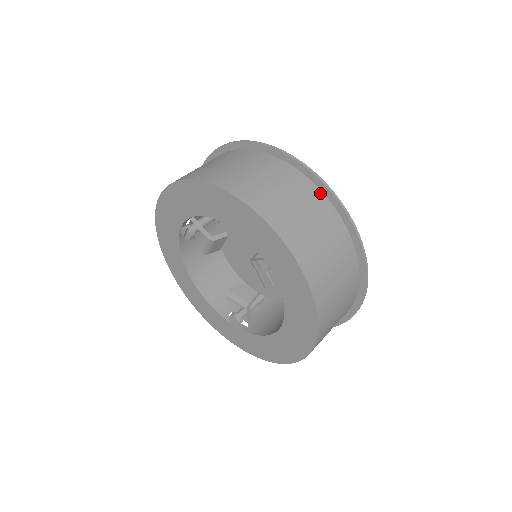
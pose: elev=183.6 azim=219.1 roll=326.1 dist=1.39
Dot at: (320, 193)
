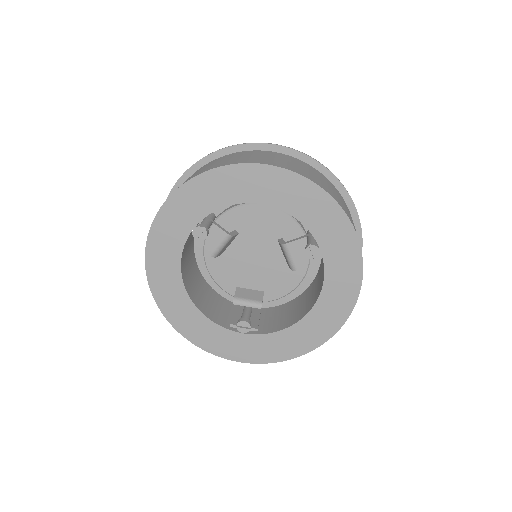
Dot at: (328, 180)
